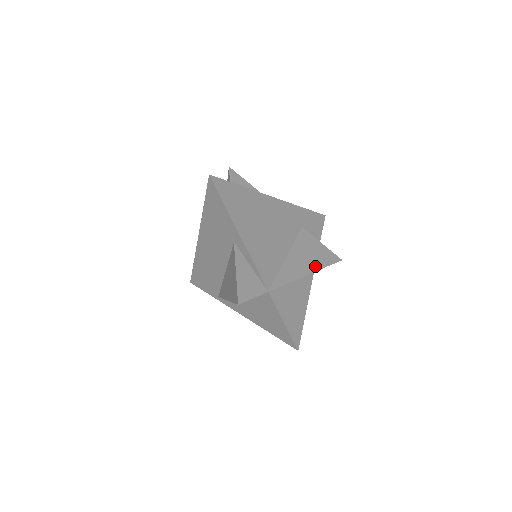
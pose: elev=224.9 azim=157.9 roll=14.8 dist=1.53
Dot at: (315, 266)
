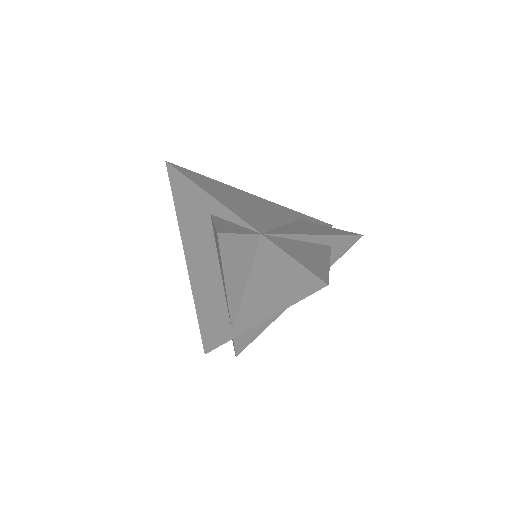
Dot at: (326, 233)
